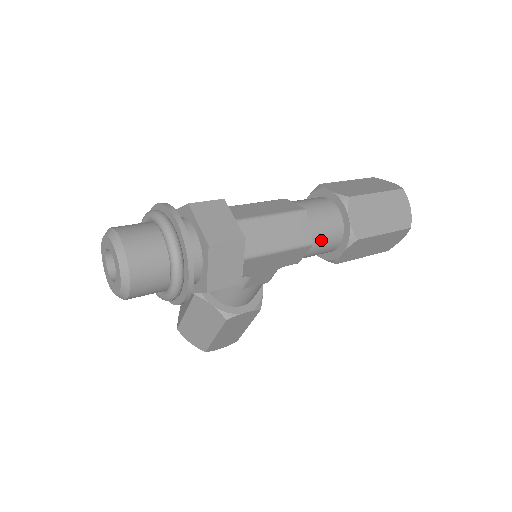
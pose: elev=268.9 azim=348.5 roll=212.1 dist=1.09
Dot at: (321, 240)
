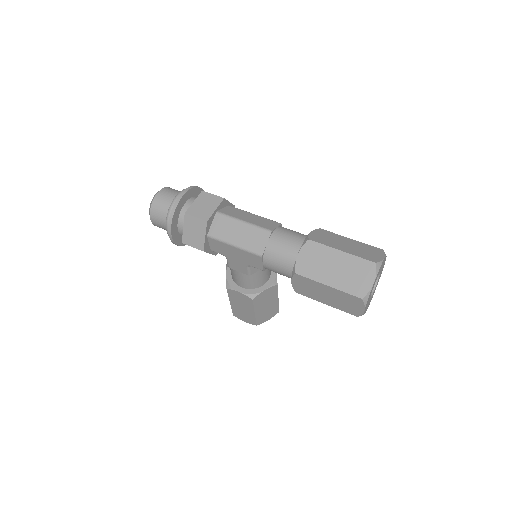
Dot at: (274, 259)
